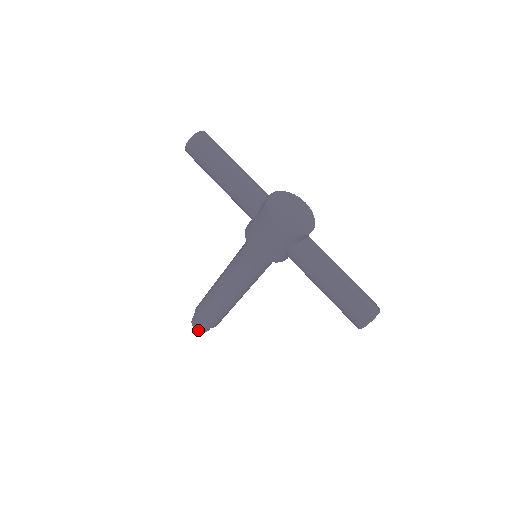
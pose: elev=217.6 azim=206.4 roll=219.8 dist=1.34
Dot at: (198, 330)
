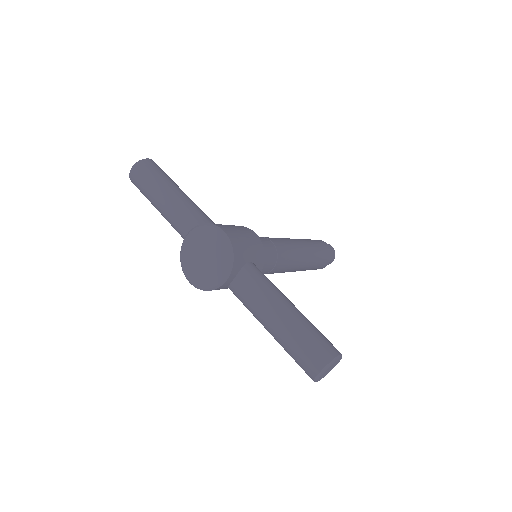
Dot at: occluded
